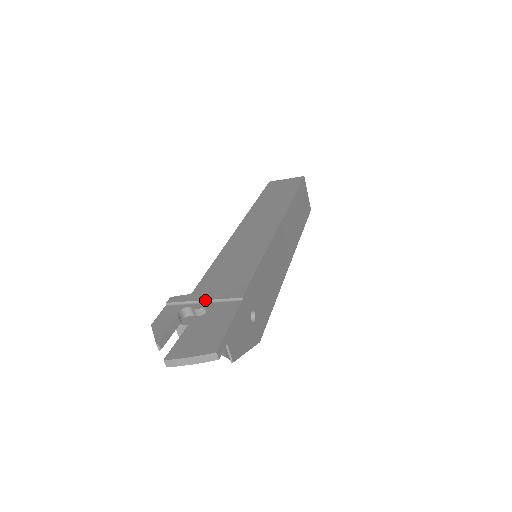
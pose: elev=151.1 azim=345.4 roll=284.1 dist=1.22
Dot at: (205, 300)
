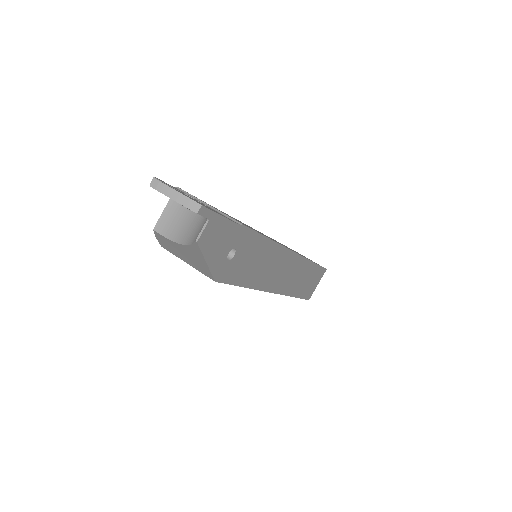
Dot at: occluded
